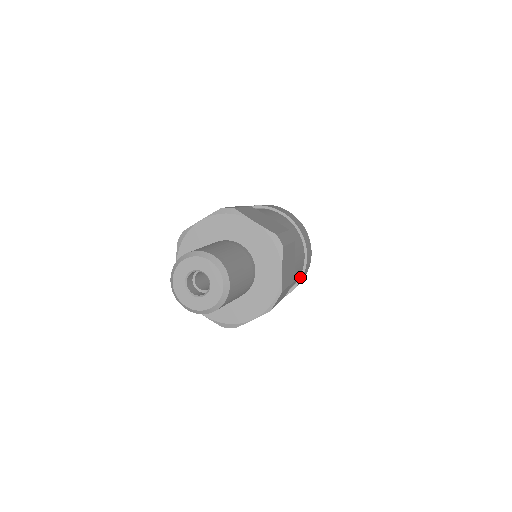
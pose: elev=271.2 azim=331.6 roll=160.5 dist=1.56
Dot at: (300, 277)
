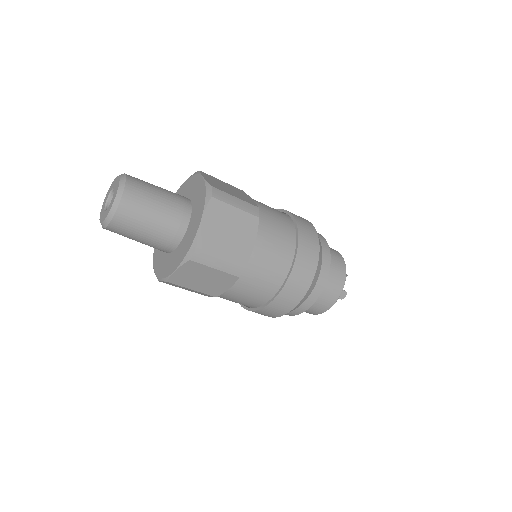
Dot at: (253, 308)
